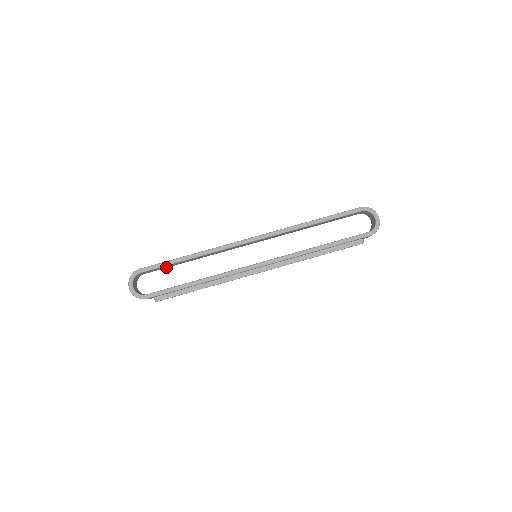
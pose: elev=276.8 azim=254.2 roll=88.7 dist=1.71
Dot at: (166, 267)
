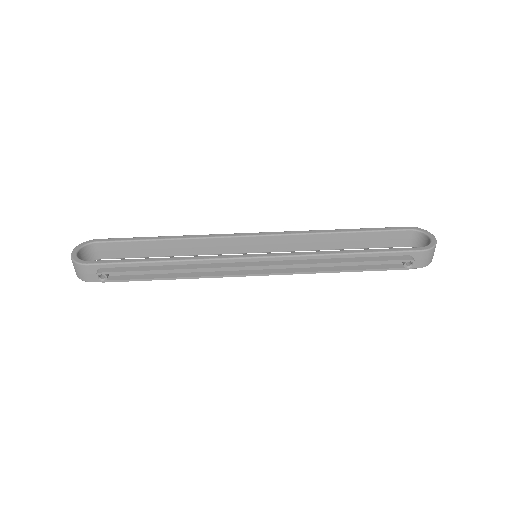
Dot at: (133, 254)
